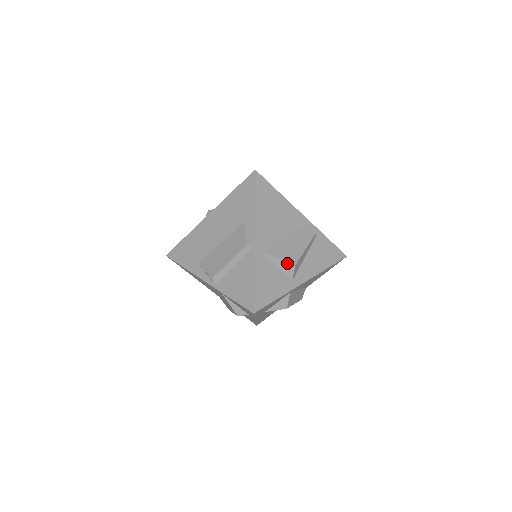
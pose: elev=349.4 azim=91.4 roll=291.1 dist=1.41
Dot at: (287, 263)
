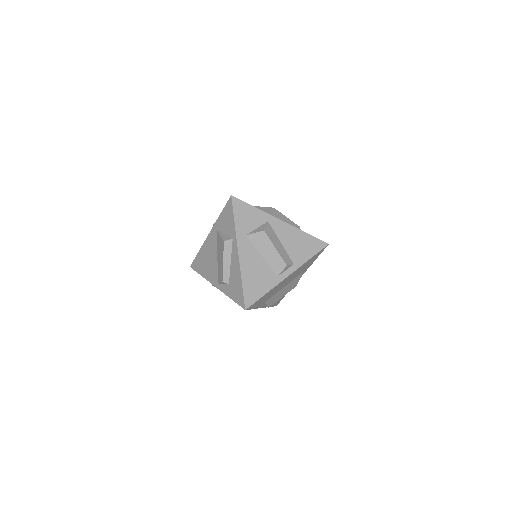
Dot at: (268, 208)
